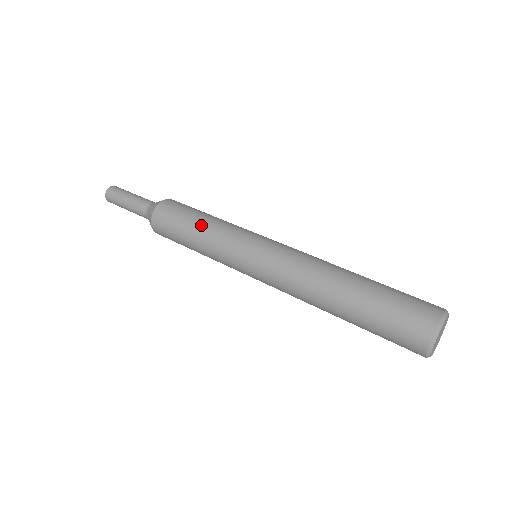
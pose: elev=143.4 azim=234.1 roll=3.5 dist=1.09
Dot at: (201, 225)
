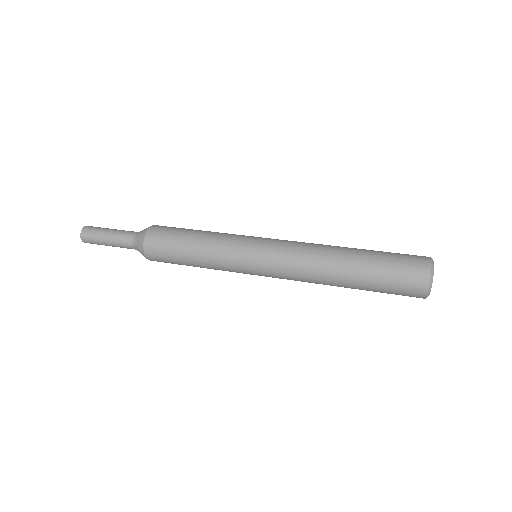
Dot at: (200, 236)
